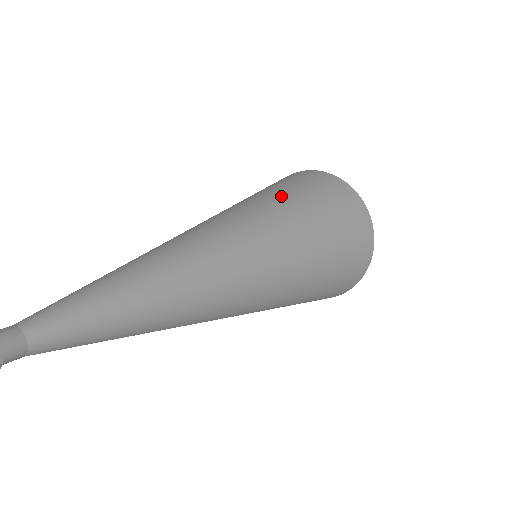
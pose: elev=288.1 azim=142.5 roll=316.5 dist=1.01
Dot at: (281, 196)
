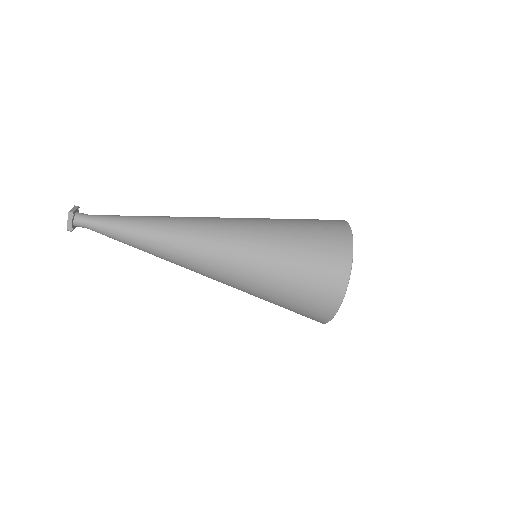
Dot at: occluded
